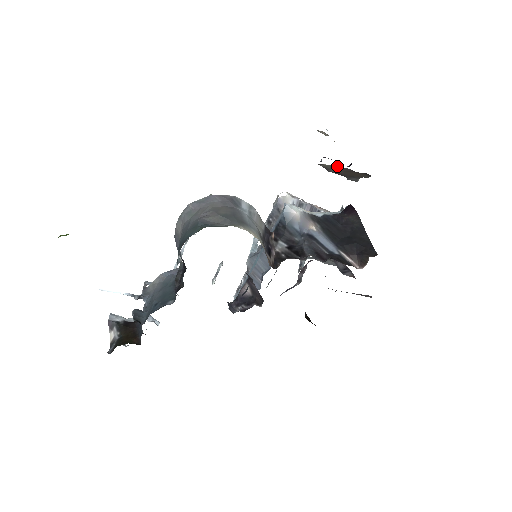
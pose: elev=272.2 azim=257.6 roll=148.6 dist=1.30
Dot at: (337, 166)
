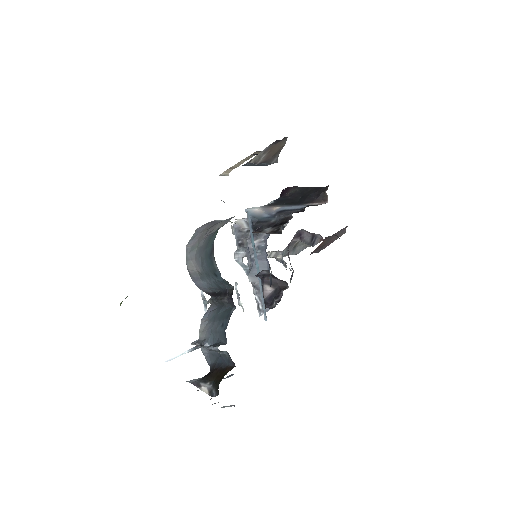
Dot at: (263, 150)
